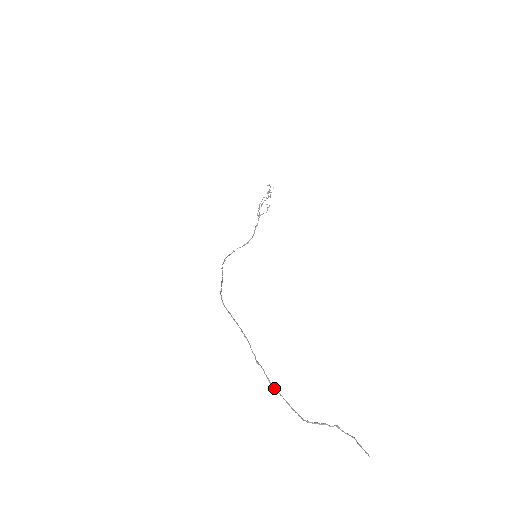
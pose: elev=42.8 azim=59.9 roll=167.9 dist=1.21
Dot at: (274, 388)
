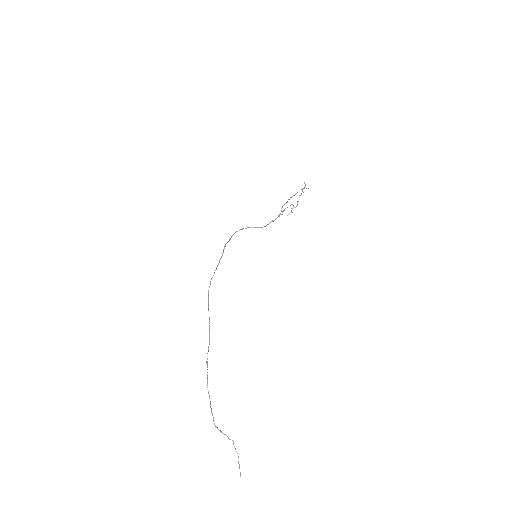
Dot at: occluded
